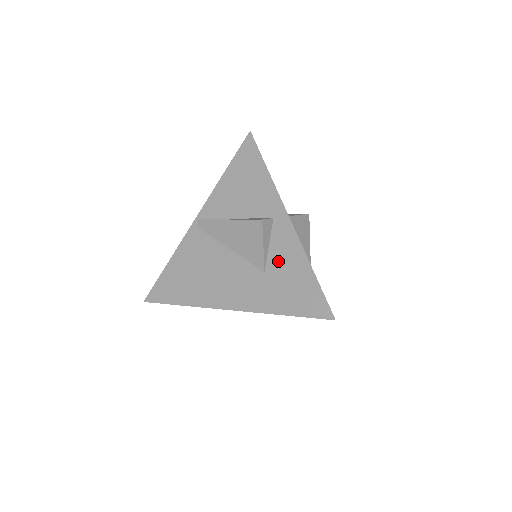
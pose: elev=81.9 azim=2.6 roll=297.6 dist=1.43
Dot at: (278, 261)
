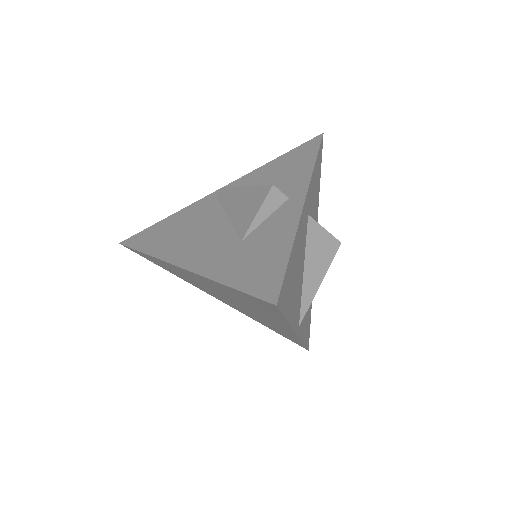
Dot at: (263, 234)
